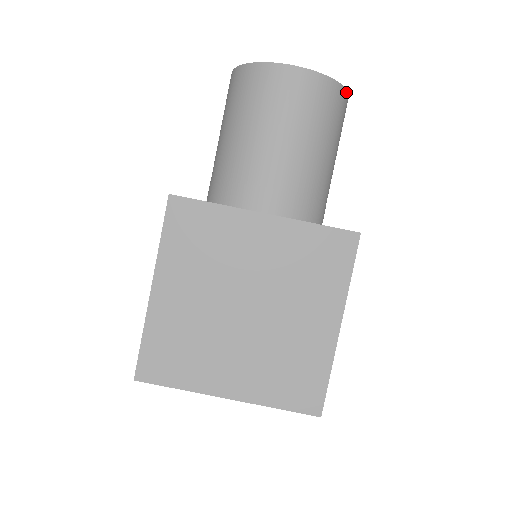
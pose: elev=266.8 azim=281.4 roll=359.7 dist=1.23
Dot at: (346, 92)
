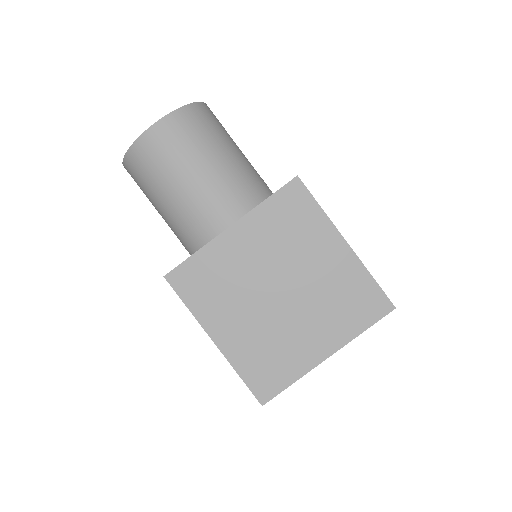
Dot at: (200, 104)
